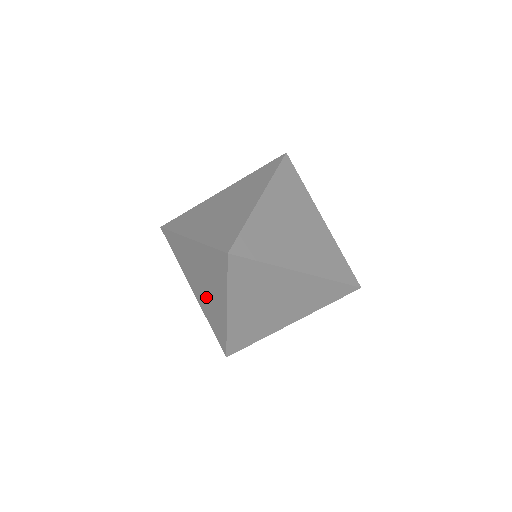
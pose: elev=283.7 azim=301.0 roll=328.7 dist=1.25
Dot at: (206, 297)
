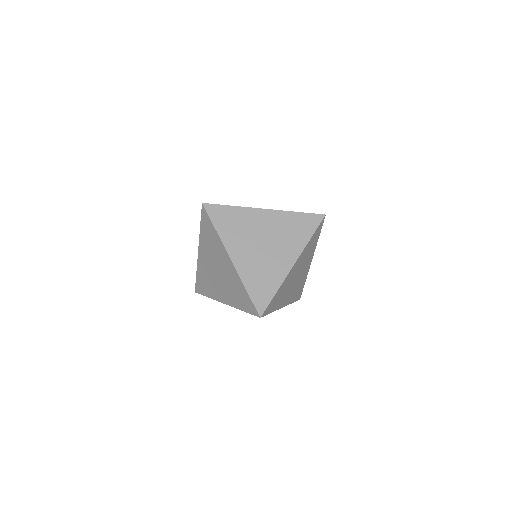
Dot at: occluded
